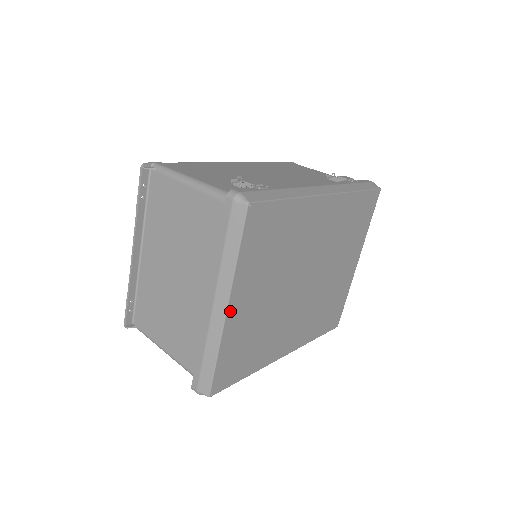
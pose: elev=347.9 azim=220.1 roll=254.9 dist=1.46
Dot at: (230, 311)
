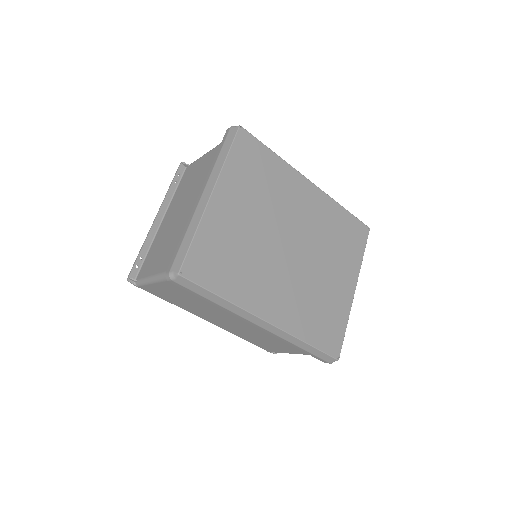
Dot at: (214, 199)
